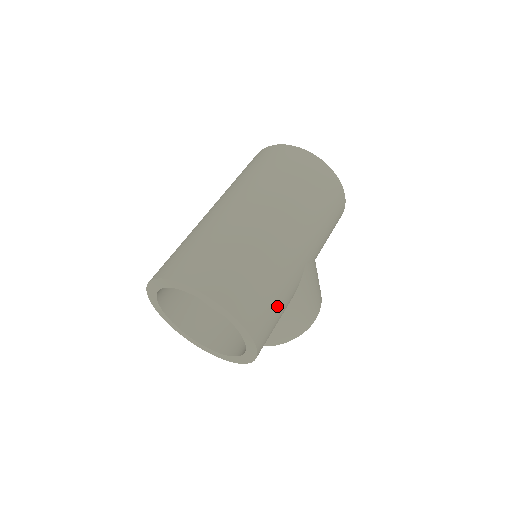
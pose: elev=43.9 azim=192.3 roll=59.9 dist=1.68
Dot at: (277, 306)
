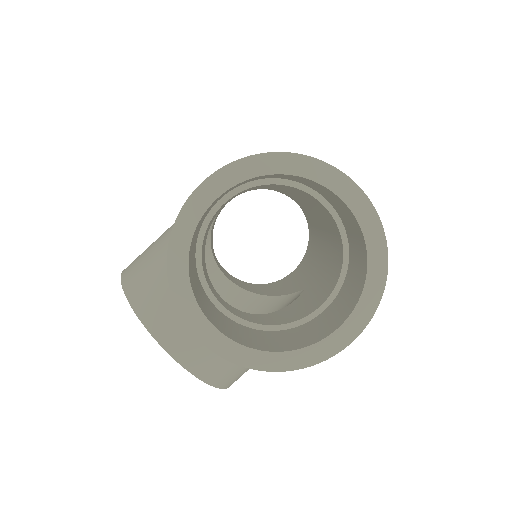
Dot at: occluded
